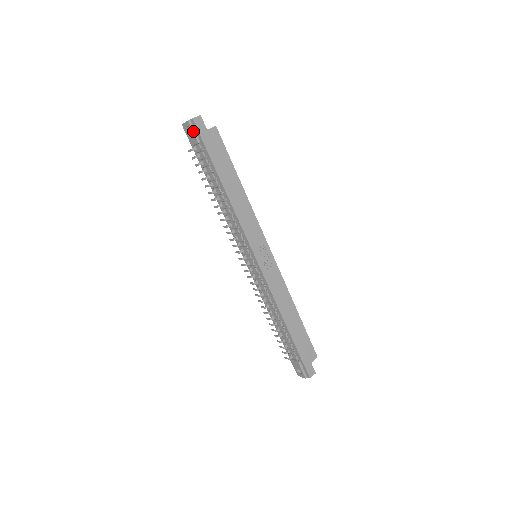
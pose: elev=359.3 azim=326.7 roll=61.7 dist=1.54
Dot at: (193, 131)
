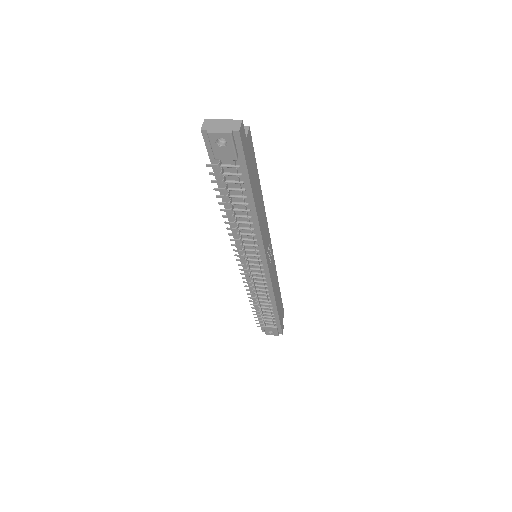
Dot at: (234, 146)
